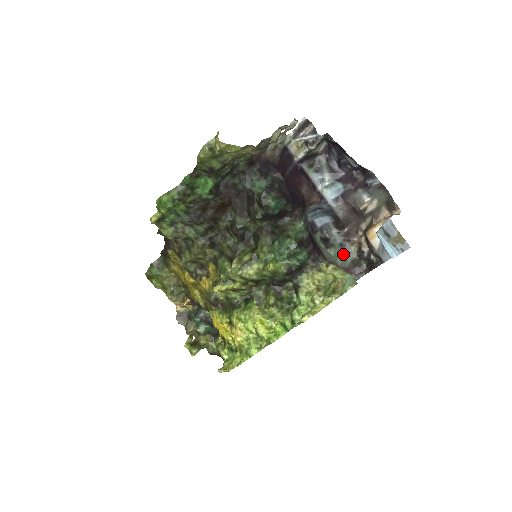
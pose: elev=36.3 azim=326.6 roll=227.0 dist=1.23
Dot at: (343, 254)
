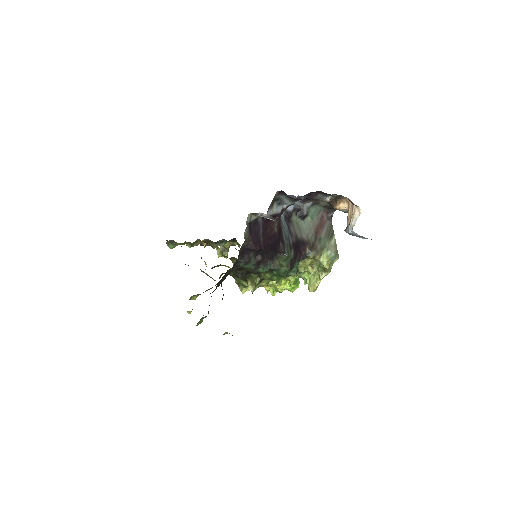
Dot at: (316, 208)
